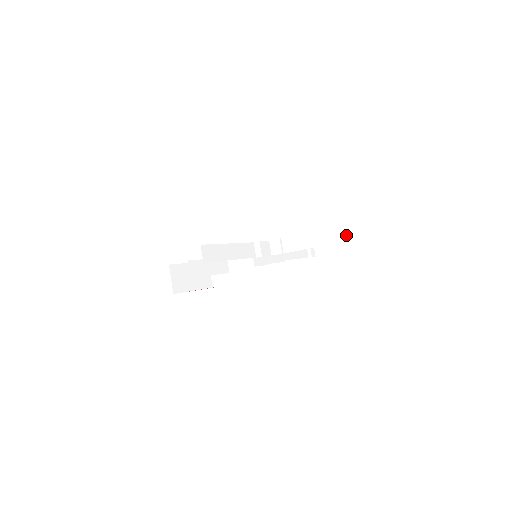
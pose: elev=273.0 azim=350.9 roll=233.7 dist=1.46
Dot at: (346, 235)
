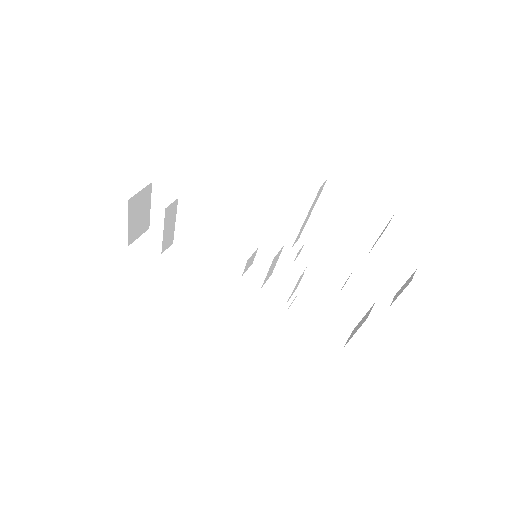
Dot at: (390, 302)
